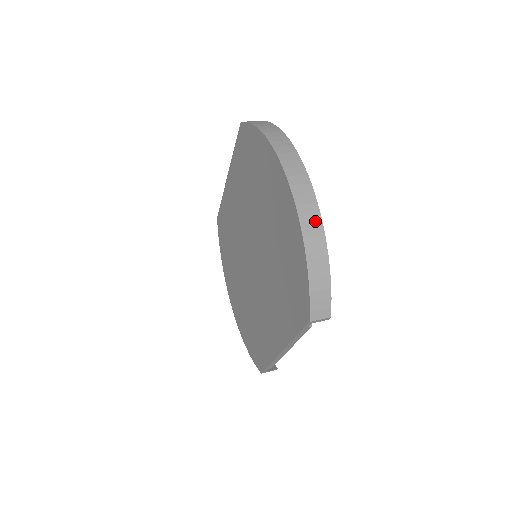
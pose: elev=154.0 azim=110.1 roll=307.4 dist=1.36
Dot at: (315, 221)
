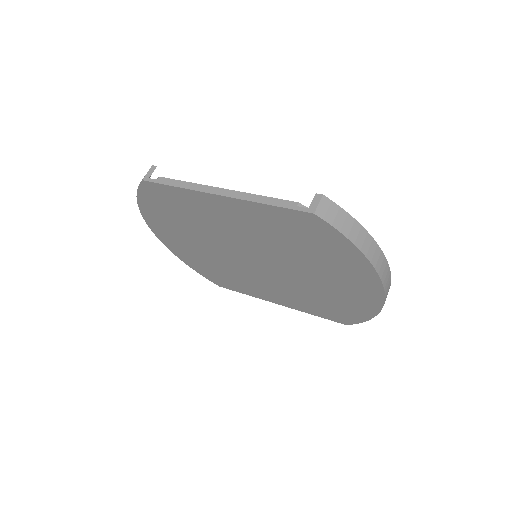
Dot at: occluded
